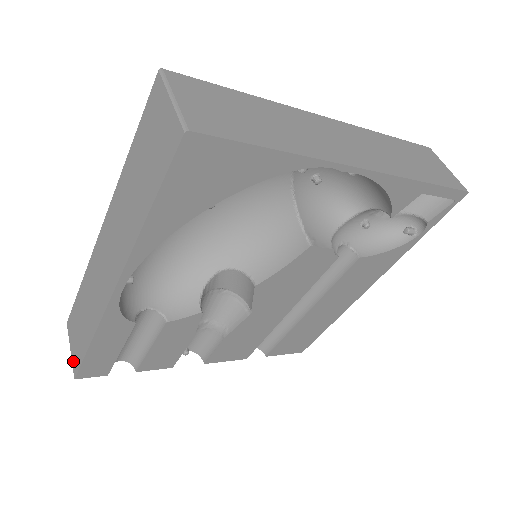
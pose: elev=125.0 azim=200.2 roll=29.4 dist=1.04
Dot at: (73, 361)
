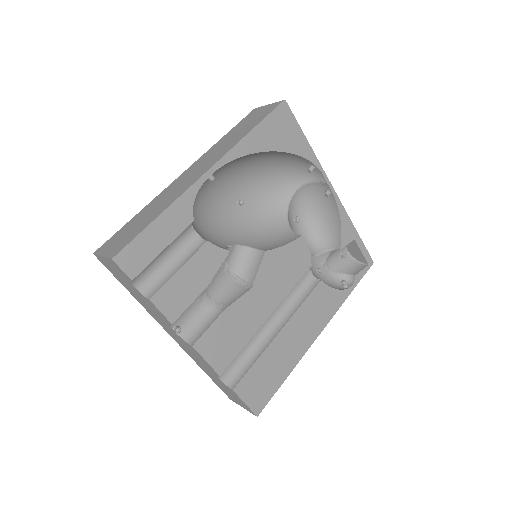
Dot at: (110, 254)
